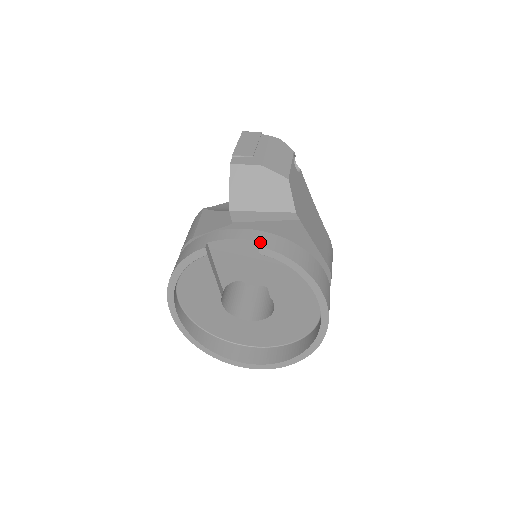
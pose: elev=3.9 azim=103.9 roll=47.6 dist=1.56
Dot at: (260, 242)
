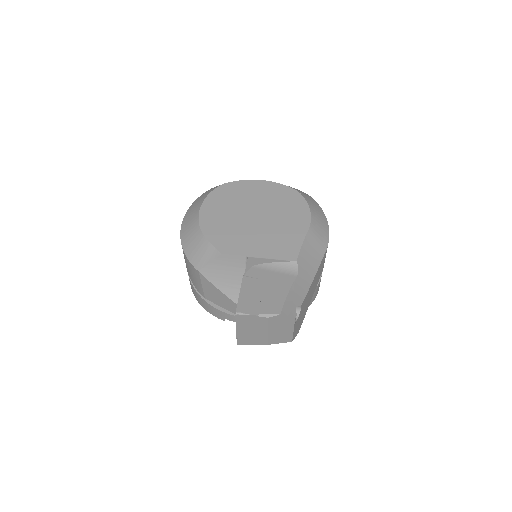
Dot at: occluded
